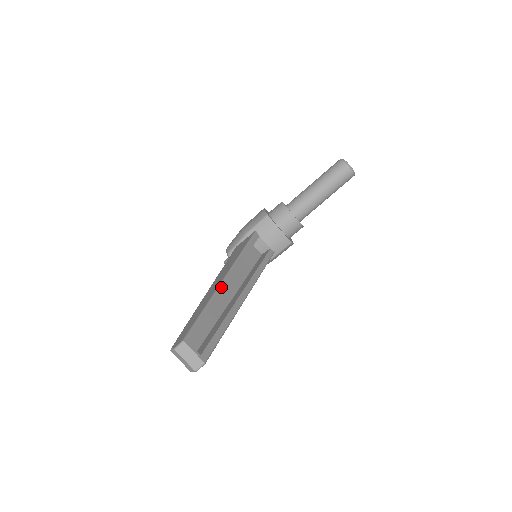
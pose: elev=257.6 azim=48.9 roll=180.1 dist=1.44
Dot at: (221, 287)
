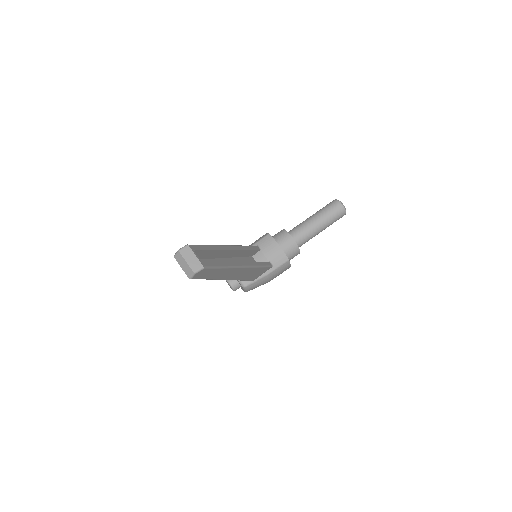
Dot at: (224, 246)
